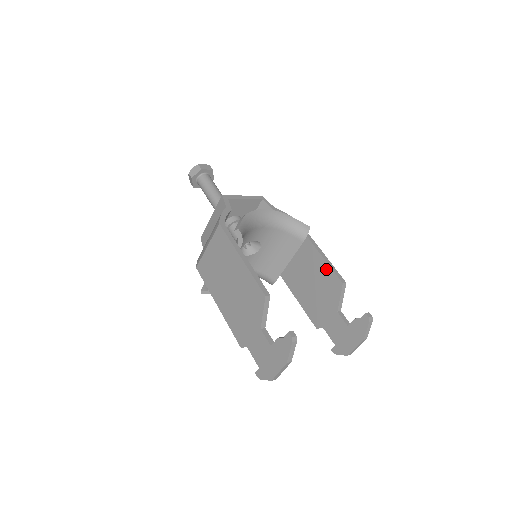
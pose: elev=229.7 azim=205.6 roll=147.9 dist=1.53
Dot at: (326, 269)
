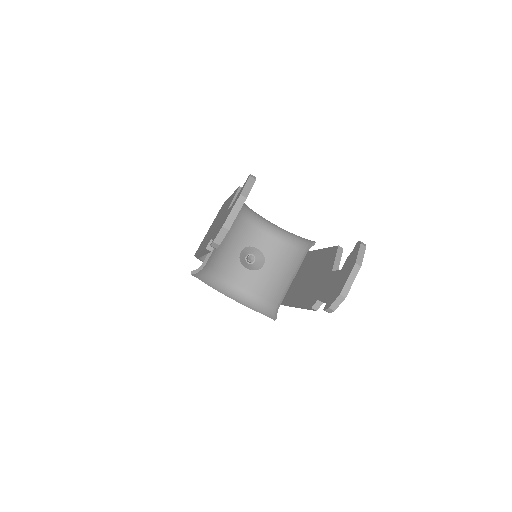
Dot at: (325, 252)
